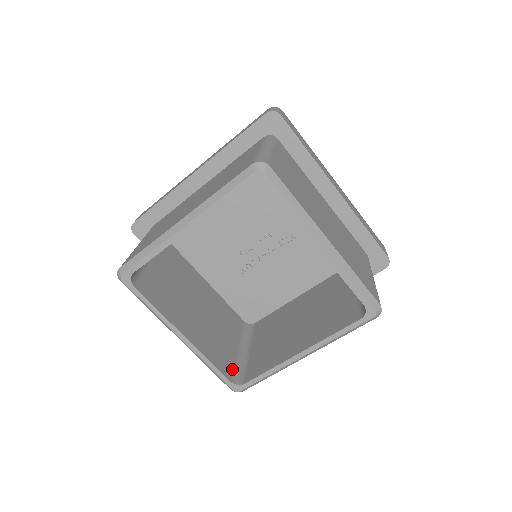
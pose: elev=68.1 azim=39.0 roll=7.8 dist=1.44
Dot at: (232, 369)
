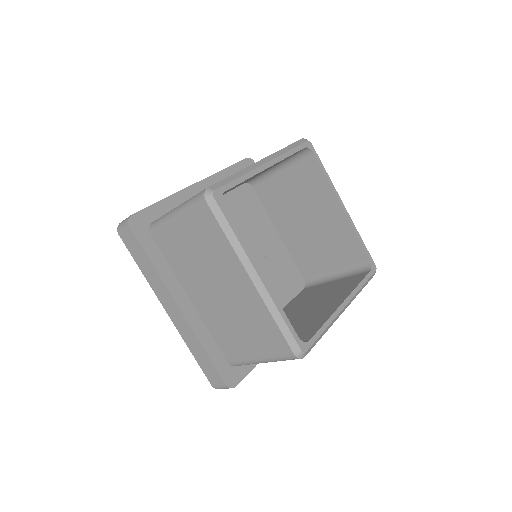
Dot at: occluded
